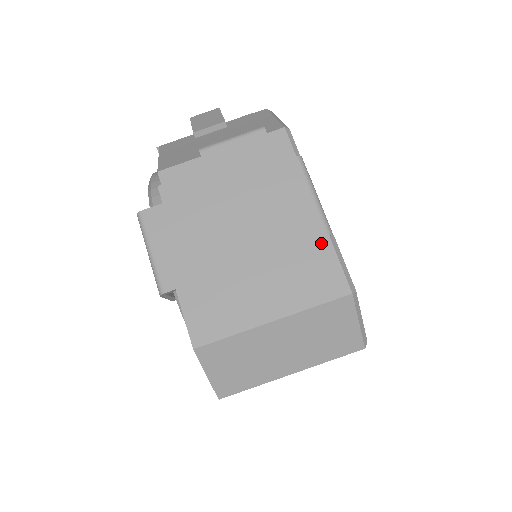
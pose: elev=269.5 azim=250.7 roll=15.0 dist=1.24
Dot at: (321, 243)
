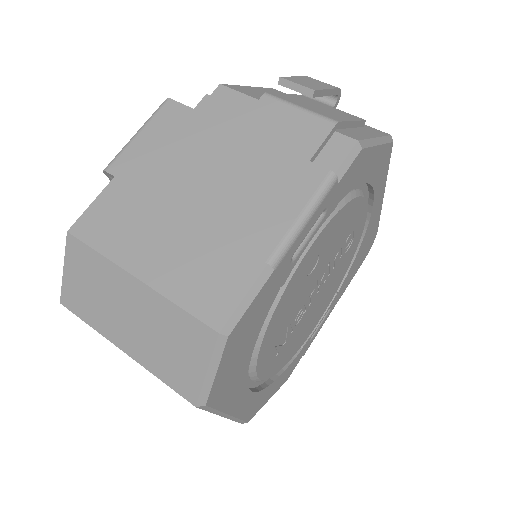
Dot at: (253, 262)
